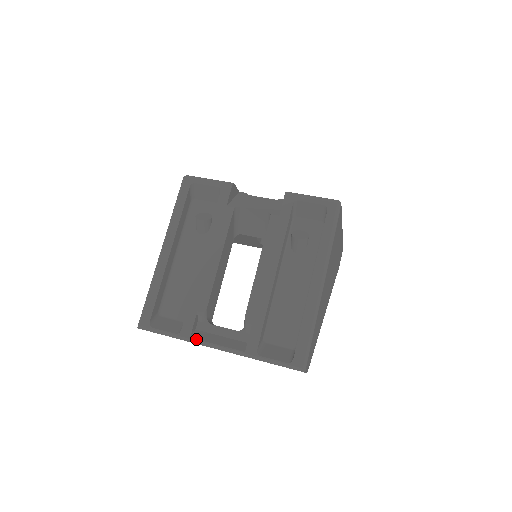
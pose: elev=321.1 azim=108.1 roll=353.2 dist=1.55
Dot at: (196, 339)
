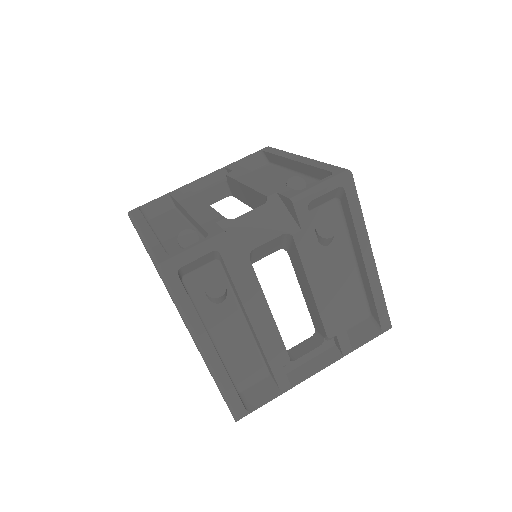
Dot at: occluded
